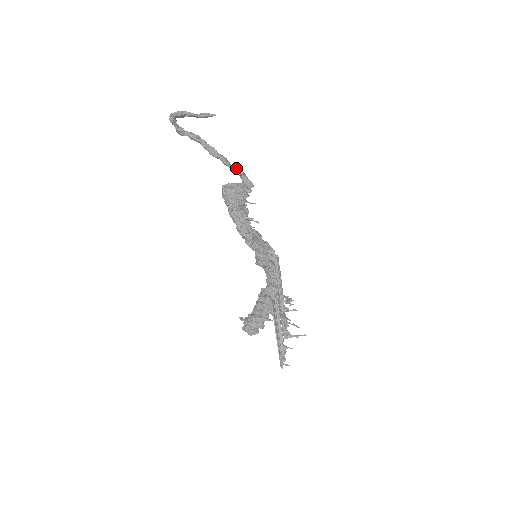
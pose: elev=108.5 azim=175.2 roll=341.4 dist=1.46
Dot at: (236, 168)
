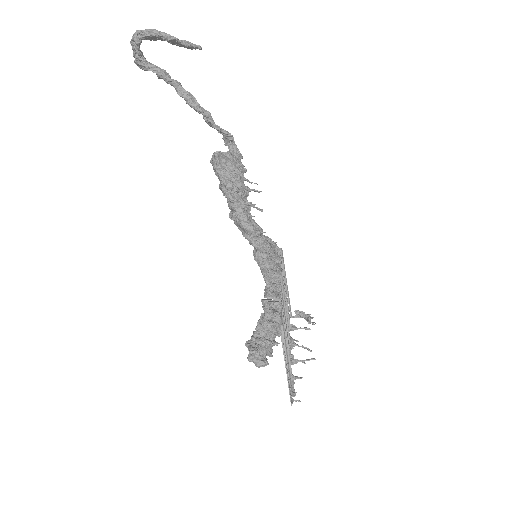
Dot at: (225, 130)
